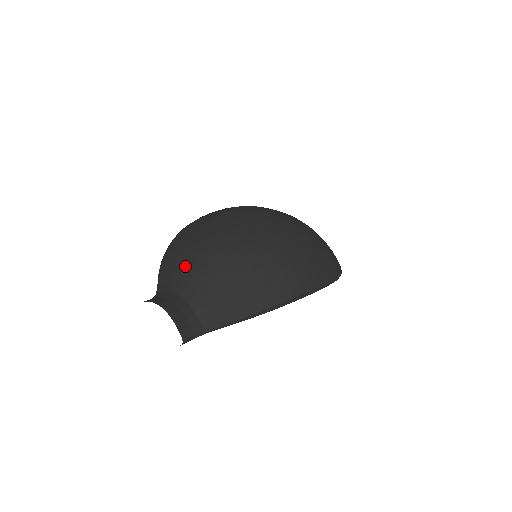
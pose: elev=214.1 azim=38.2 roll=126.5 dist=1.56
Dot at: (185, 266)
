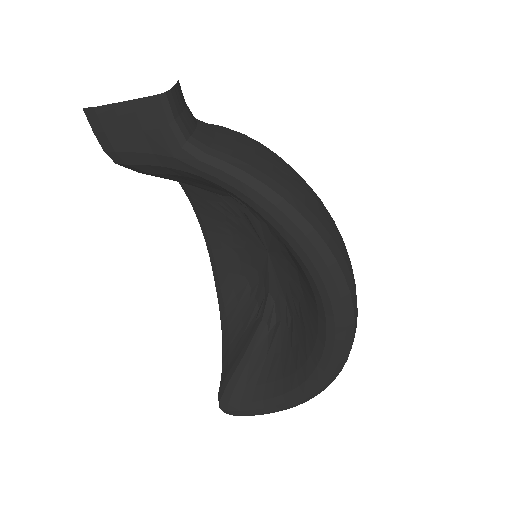
Dot at: occluded
